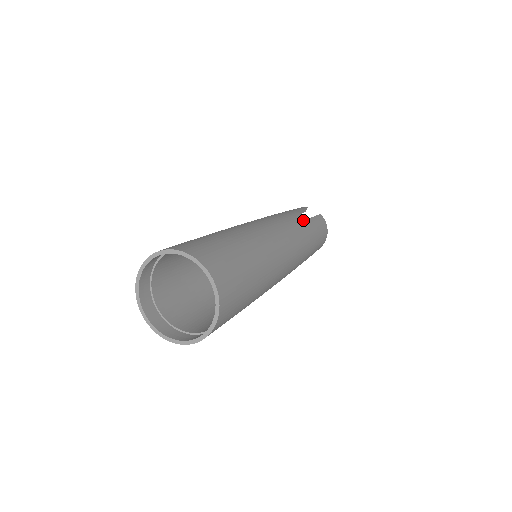
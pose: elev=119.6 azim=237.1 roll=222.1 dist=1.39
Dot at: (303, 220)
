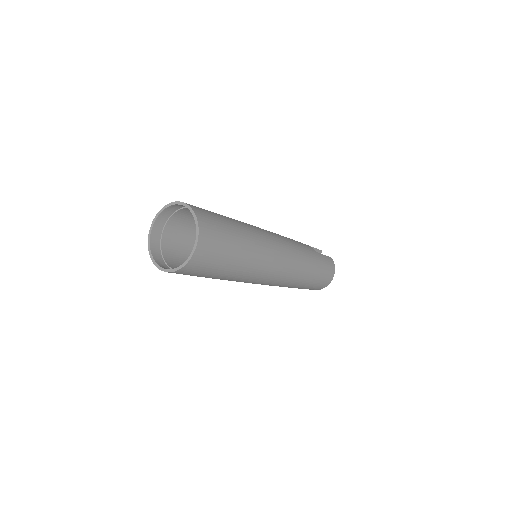
Dot at: (308, 249)
